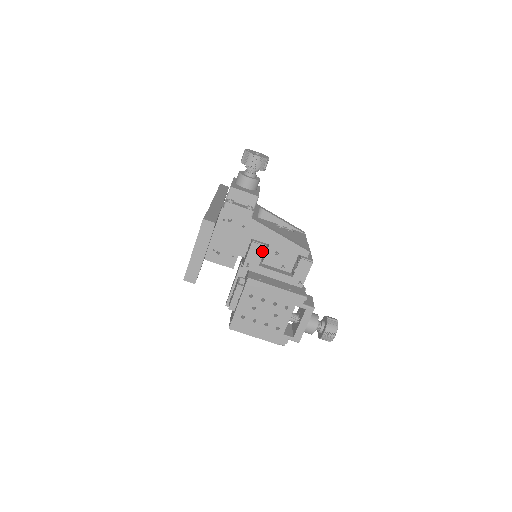
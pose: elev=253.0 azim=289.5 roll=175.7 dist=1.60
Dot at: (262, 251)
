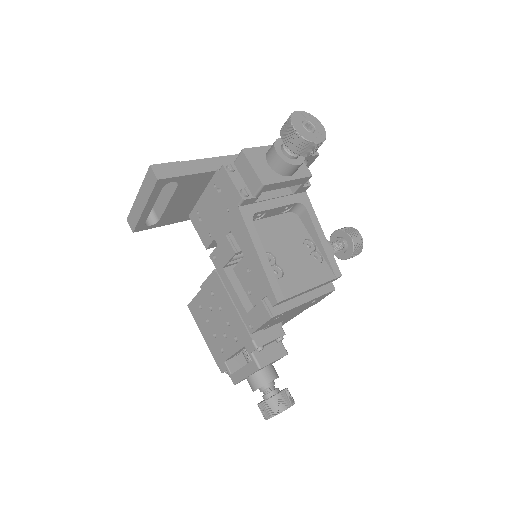
Dot at: (231, 254)
